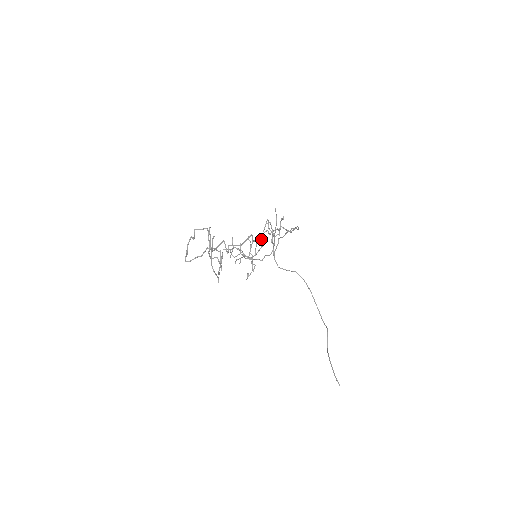
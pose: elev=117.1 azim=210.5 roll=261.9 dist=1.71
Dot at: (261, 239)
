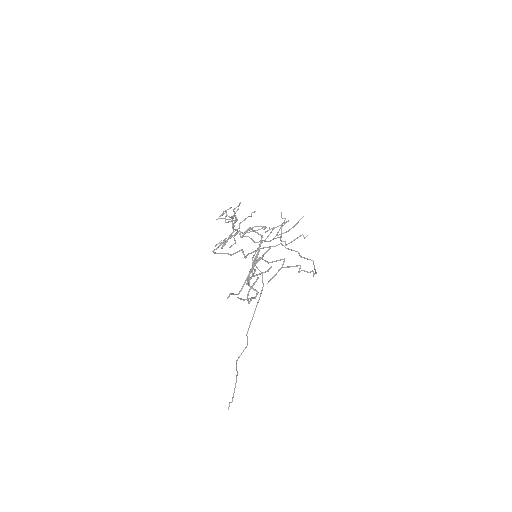
Dot at: occluded
